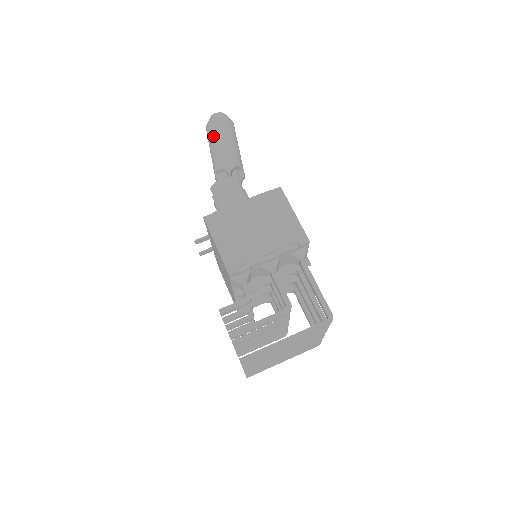
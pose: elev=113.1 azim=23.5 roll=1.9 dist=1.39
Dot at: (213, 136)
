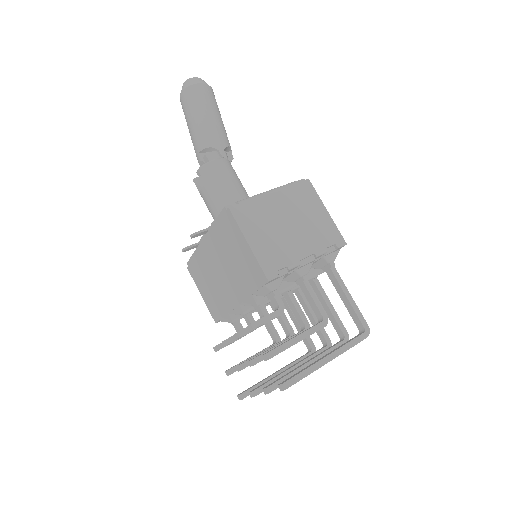
Dot at: (196, 105)
